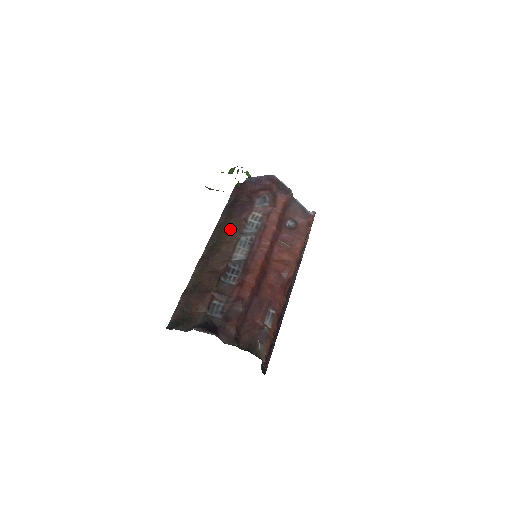
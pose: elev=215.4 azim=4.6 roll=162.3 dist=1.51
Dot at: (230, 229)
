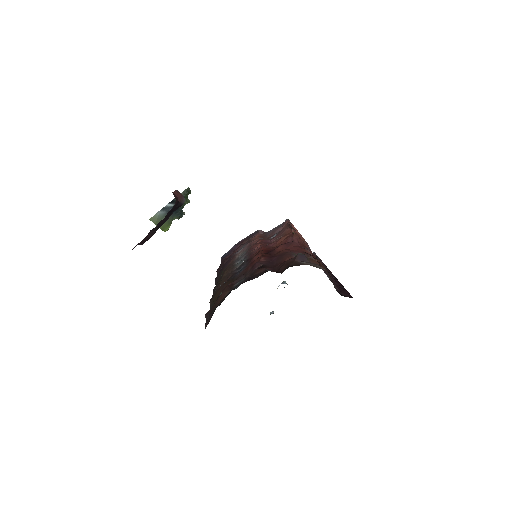
Dot at: (224, 271)
